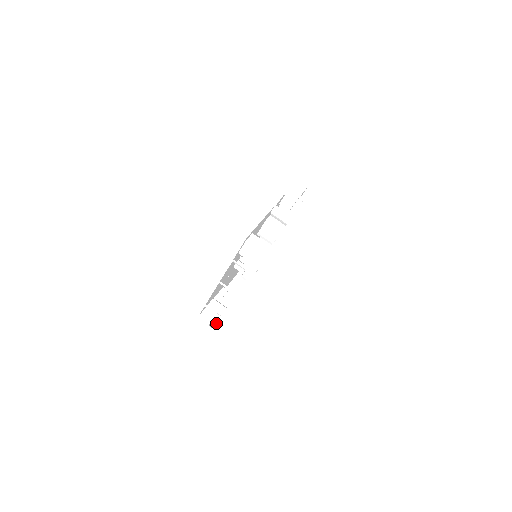
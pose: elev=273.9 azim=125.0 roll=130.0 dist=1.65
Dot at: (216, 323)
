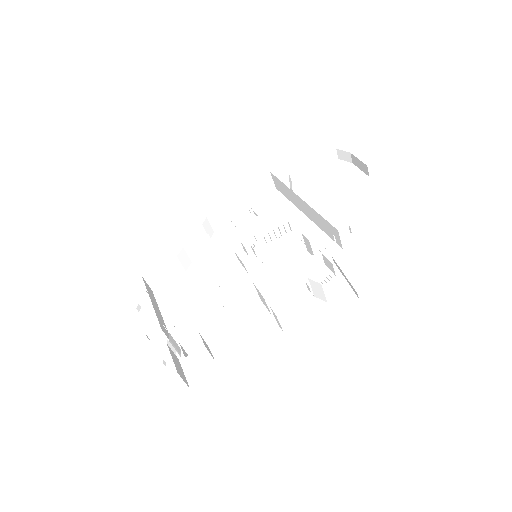
Dot at: occluded
